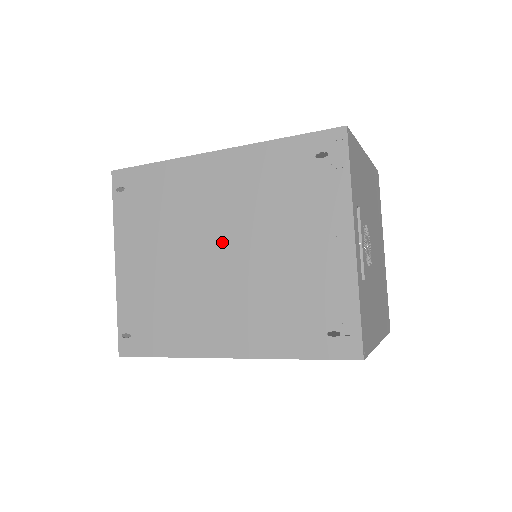
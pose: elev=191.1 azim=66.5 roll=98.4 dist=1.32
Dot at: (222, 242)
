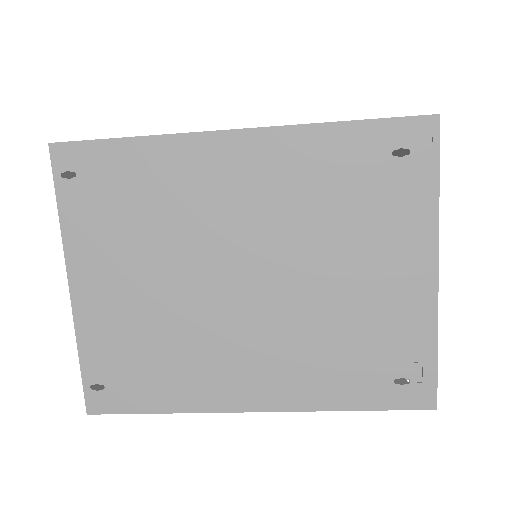
Dot at: (248, 264)
